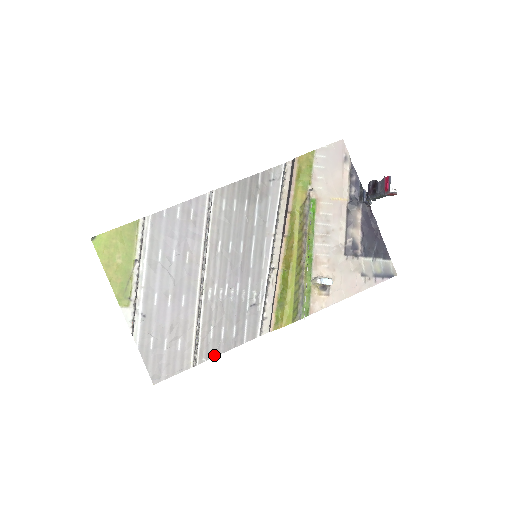
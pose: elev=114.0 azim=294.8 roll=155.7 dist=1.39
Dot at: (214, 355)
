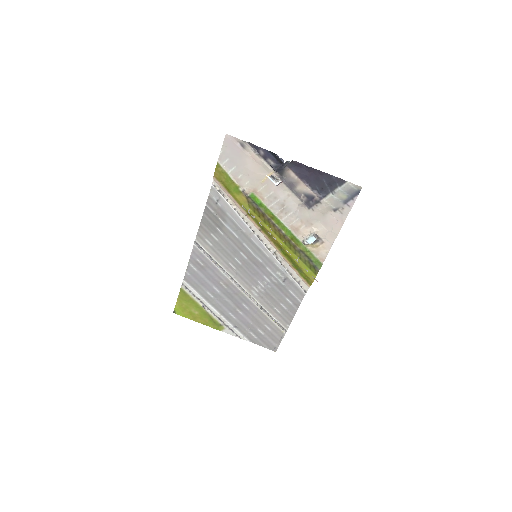
Dot at: (291, 320)
